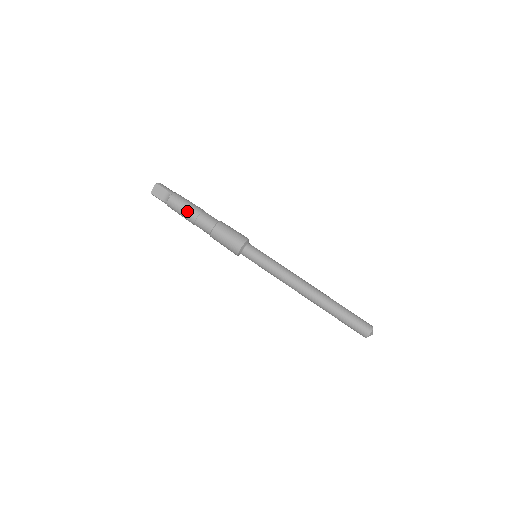
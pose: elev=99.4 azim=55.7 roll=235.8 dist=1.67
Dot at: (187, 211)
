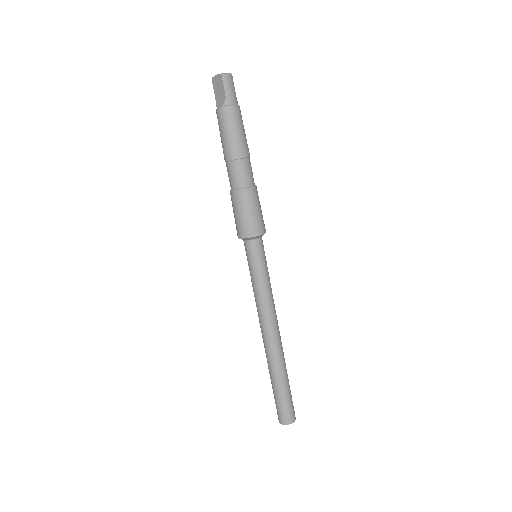
Dot at: (225, 143)
